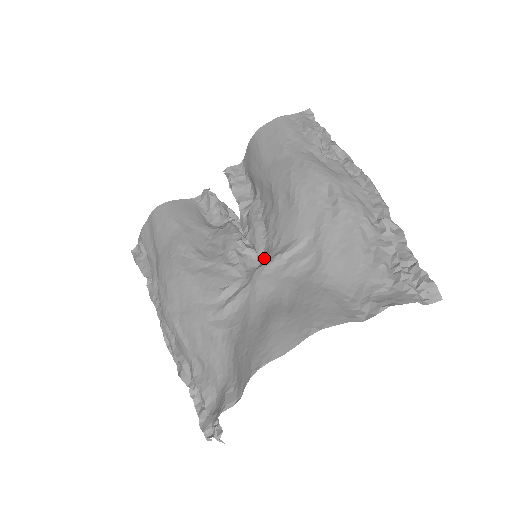
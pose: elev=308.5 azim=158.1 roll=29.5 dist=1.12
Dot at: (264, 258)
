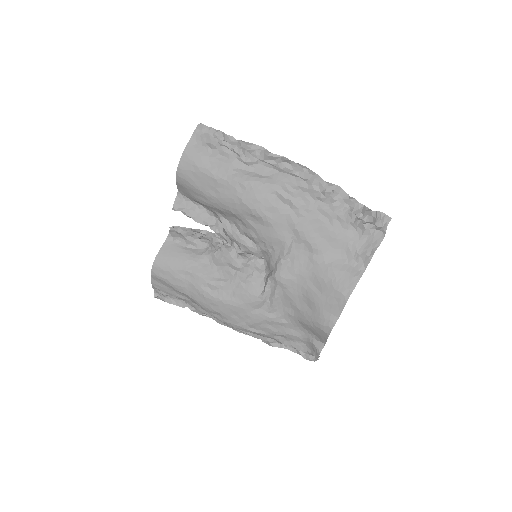
Dot at: (270, 262)
